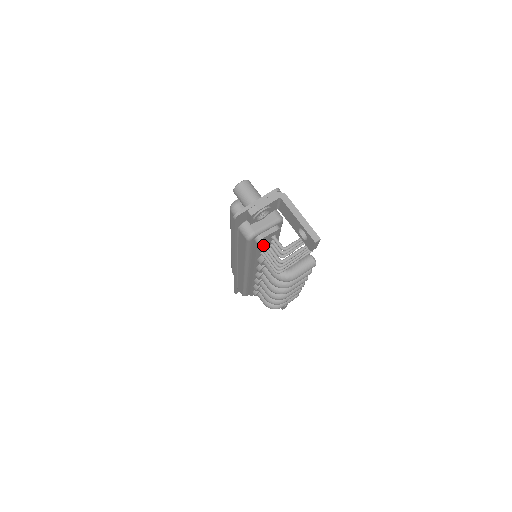
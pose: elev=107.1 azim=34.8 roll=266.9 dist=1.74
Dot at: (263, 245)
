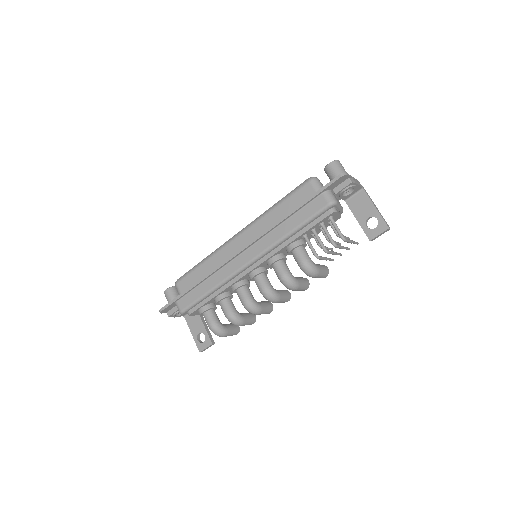
Dot at: (323, 223)
